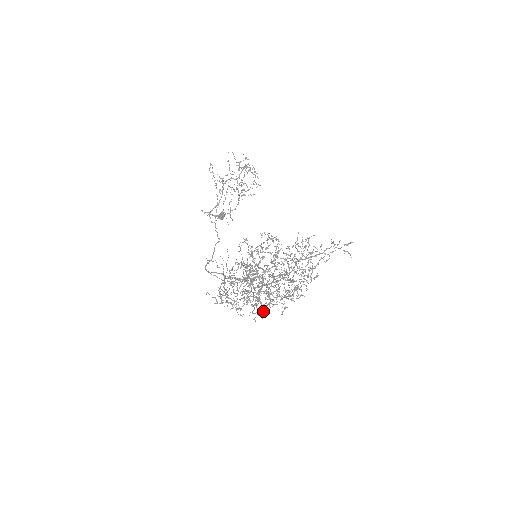
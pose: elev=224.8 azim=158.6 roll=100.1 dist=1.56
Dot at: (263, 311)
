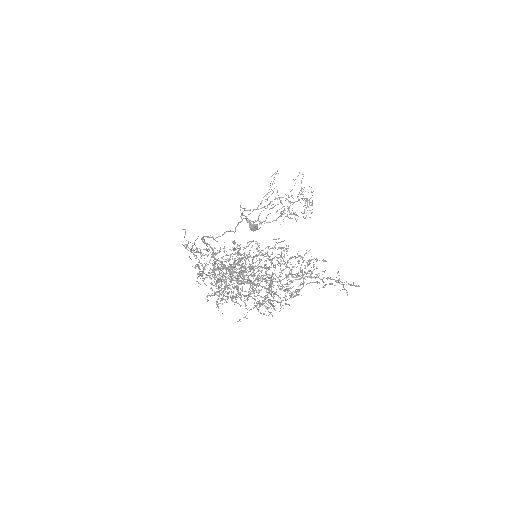
Dot at: occluded
